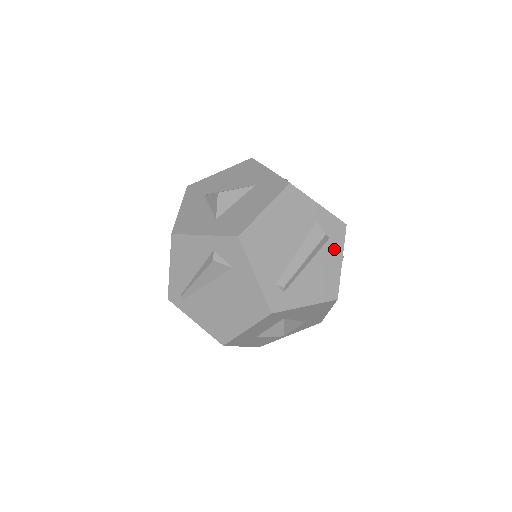
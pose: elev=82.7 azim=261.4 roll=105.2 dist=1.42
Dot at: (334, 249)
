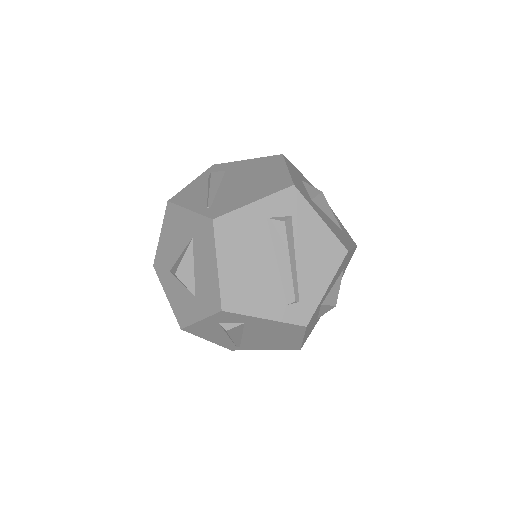
Dot at: (304, 218)
